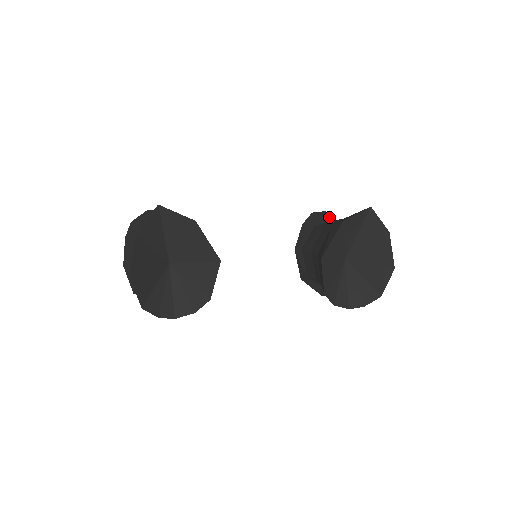
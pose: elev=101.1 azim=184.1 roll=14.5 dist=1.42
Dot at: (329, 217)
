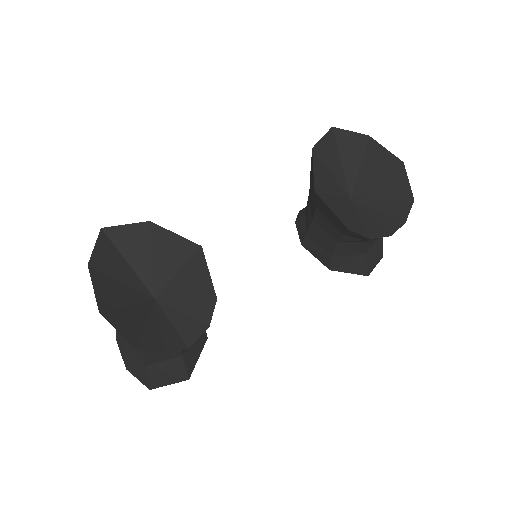
Dot at: occluded
